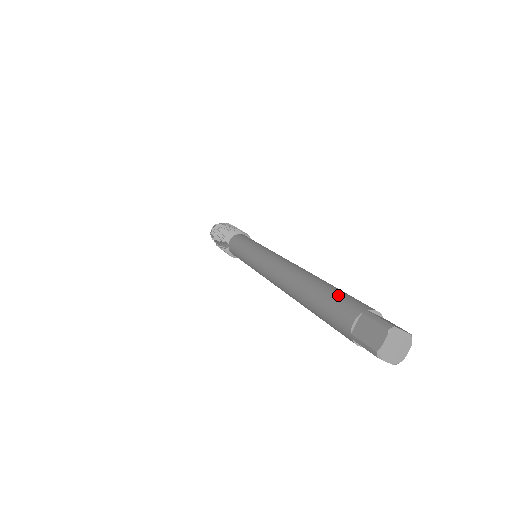
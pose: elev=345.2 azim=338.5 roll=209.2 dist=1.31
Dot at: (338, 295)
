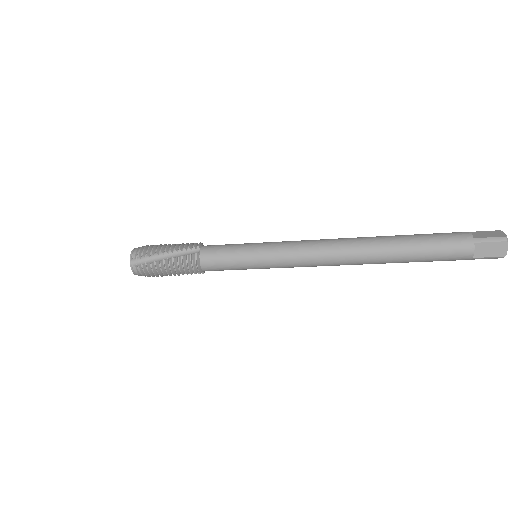
Dot at: occluded
